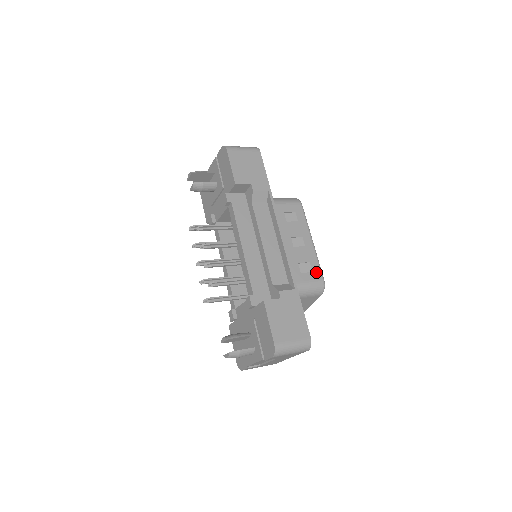
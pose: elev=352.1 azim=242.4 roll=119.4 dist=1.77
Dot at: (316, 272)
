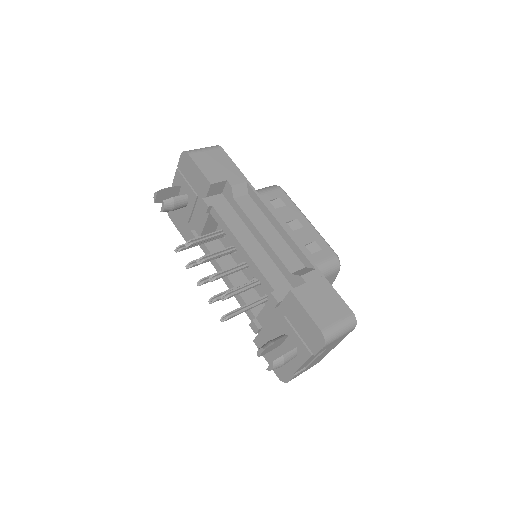
Dot at: (326, 249)
